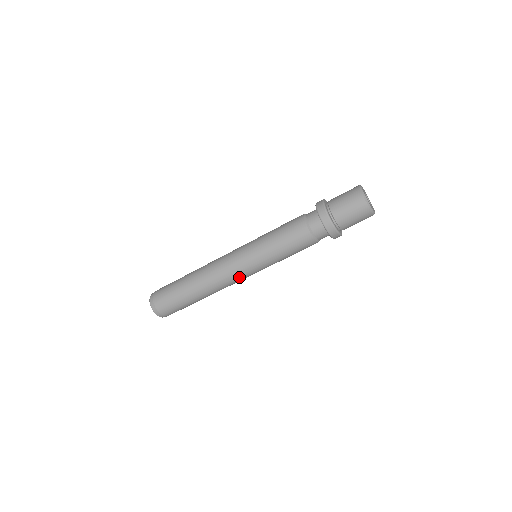
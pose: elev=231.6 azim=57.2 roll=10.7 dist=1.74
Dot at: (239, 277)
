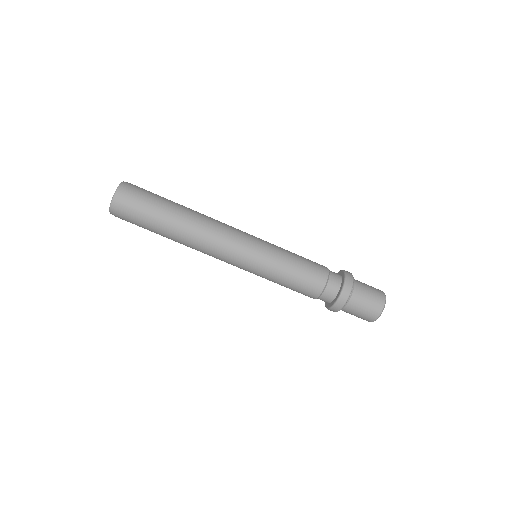
Dot at: (227, 260)
